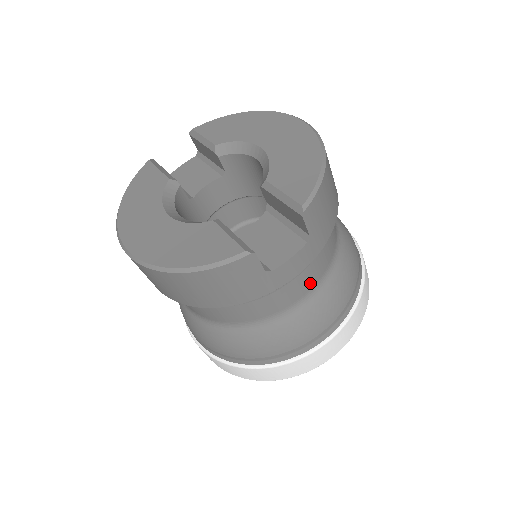
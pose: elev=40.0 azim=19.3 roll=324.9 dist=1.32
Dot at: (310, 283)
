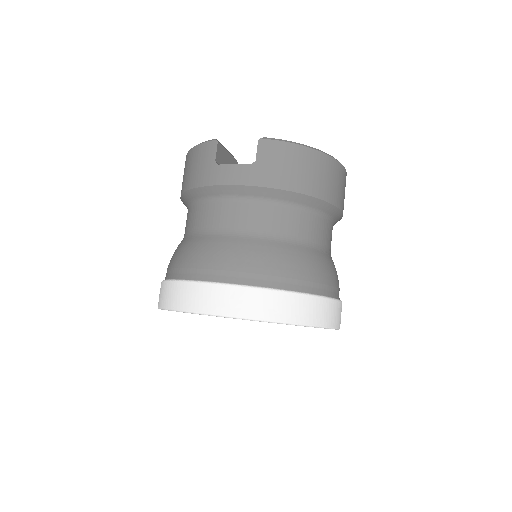
Dot at: (241, 222)
